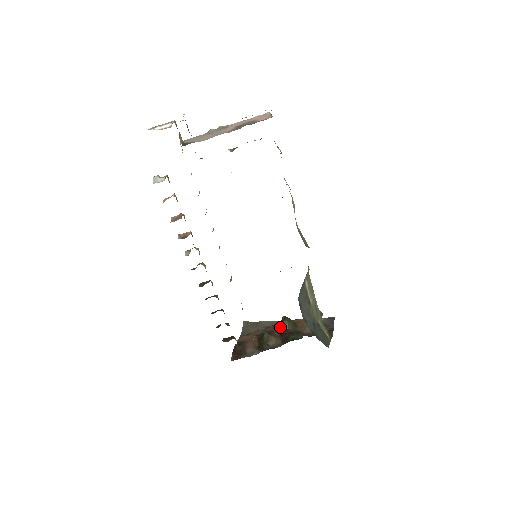
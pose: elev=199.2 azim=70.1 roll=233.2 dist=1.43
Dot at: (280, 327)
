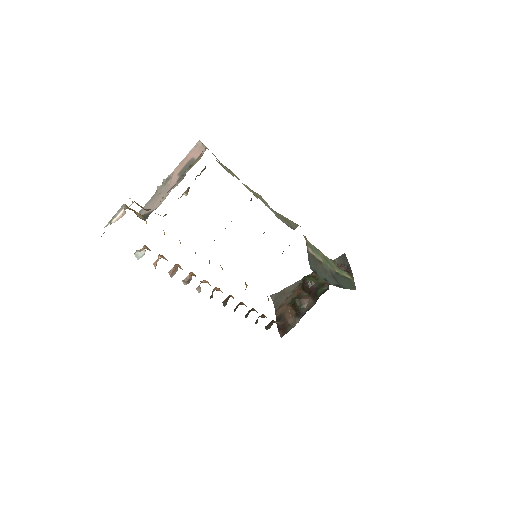
Dot at: (305, 288)
